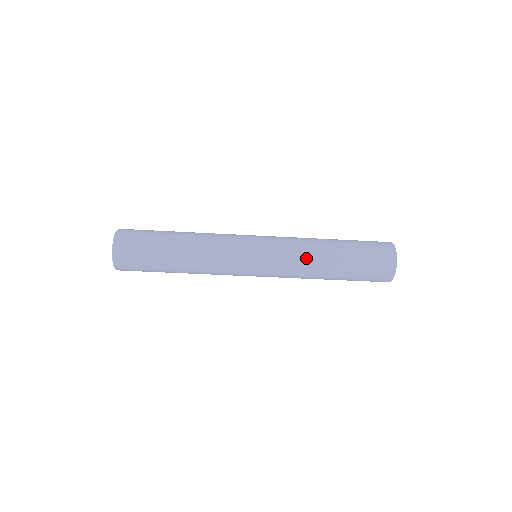
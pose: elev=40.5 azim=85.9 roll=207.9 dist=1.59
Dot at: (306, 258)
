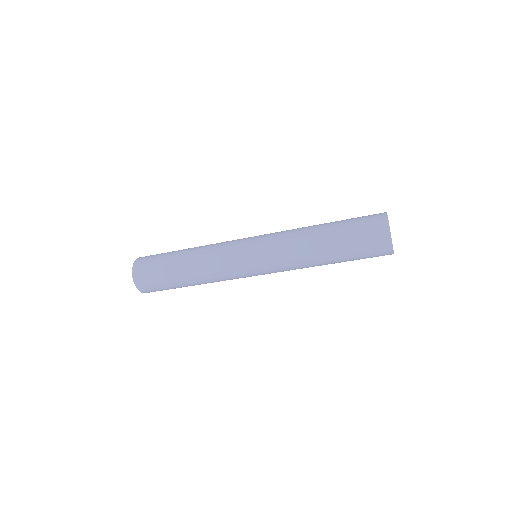
Dot at: (295, 238)
